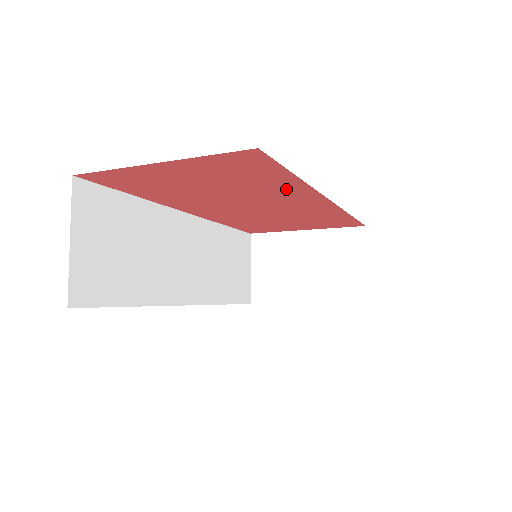
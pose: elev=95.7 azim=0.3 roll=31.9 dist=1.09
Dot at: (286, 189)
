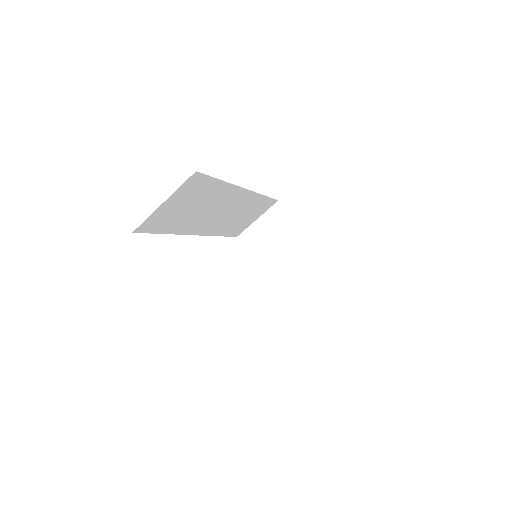
Dot at: occluded
